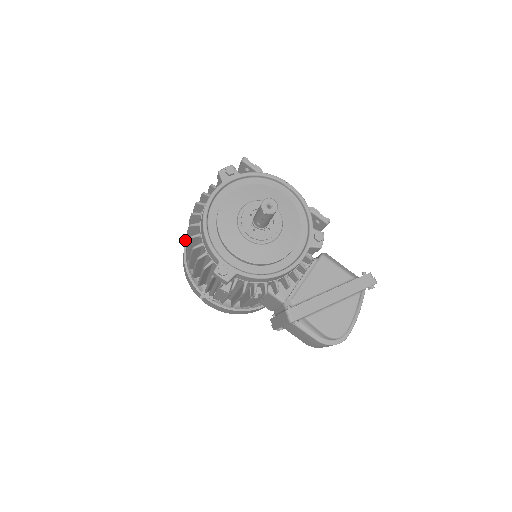
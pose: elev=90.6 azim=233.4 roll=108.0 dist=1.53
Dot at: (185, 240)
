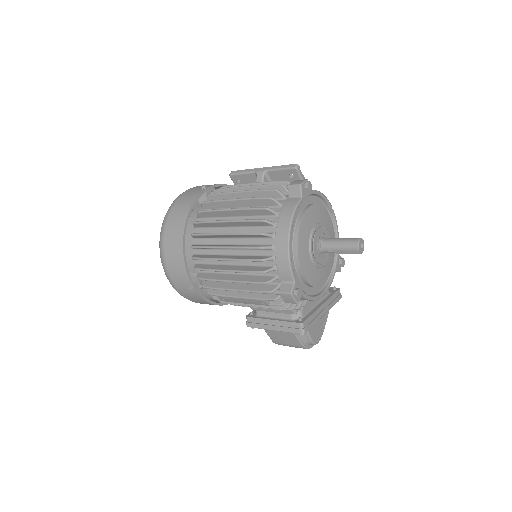
Dot at: (185, 221)
